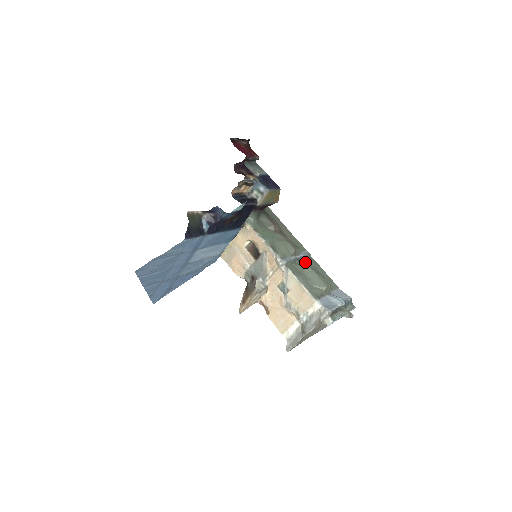
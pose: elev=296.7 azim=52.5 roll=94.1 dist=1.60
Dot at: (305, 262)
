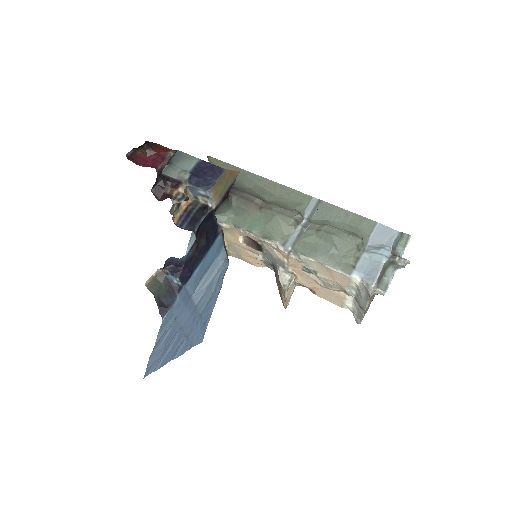
Dot at: (315, 224)
